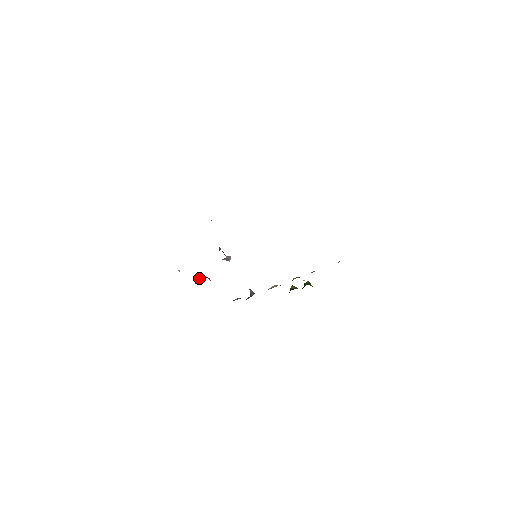
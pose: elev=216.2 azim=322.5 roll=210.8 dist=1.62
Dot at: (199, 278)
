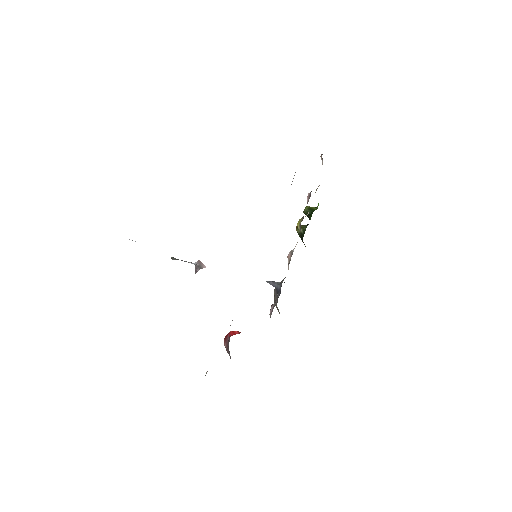
Dot at: (225, 345)
